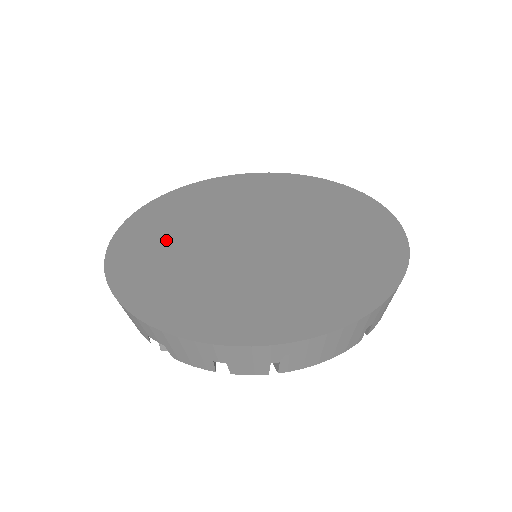
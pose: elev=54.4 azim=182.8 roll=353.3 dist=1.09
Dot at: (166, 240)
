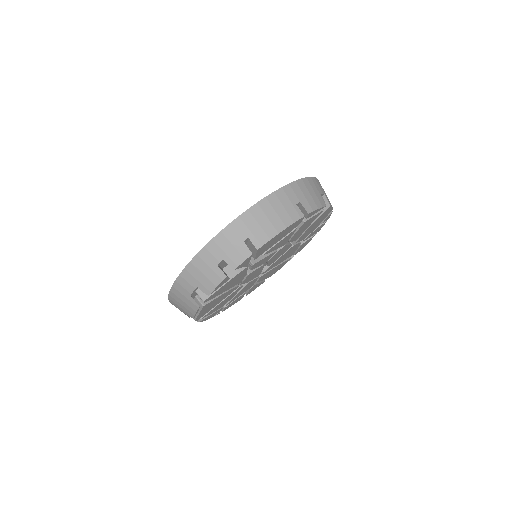
Dot at: occluded
